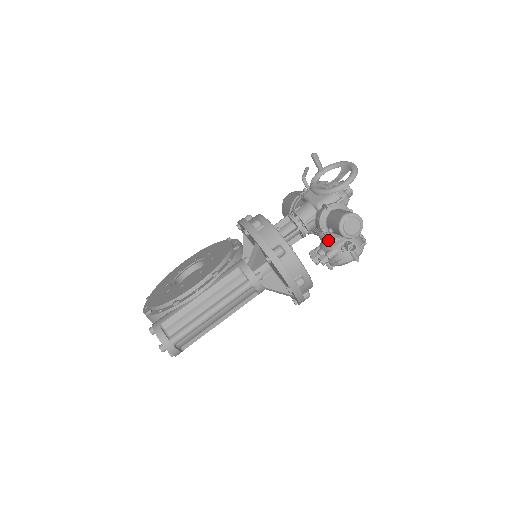
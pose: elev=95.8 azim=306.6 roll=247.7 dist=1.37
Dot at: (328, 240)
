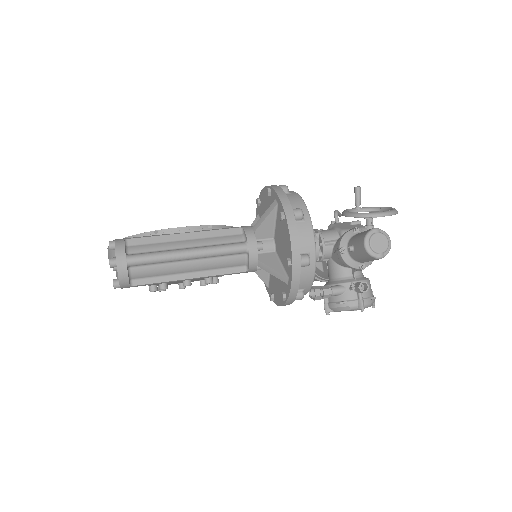
Dot at: (338, 275)
